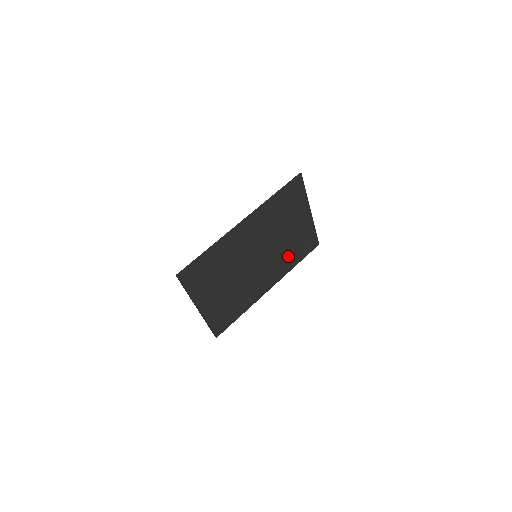
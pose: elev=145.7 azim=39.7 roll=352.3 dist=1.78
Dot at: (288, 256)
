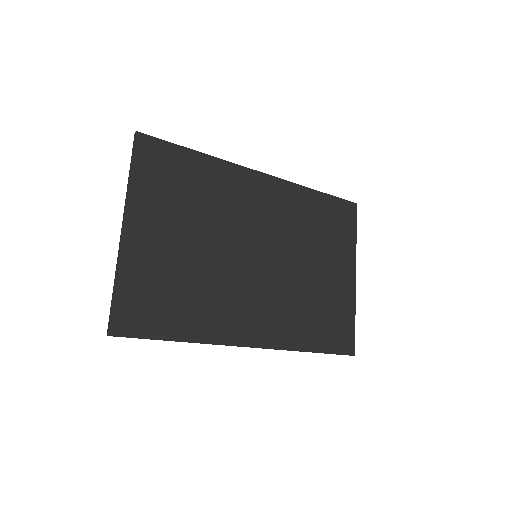
Dot at: (302, 315)
